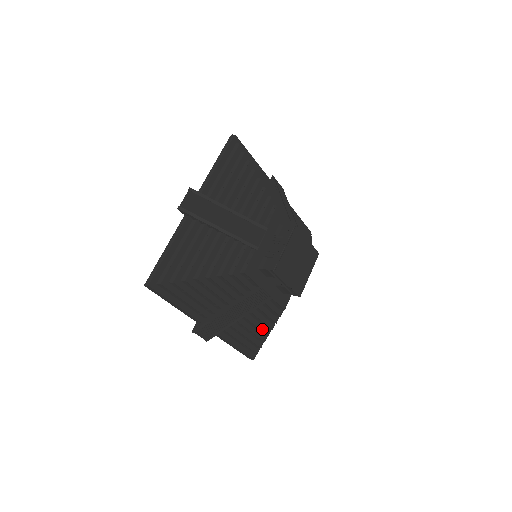
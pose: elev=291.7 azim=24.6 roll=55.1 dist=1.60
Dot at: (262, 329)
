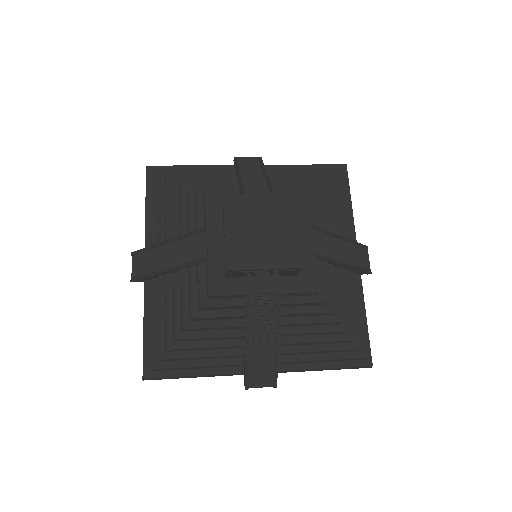
Dot at: (176, 319)
